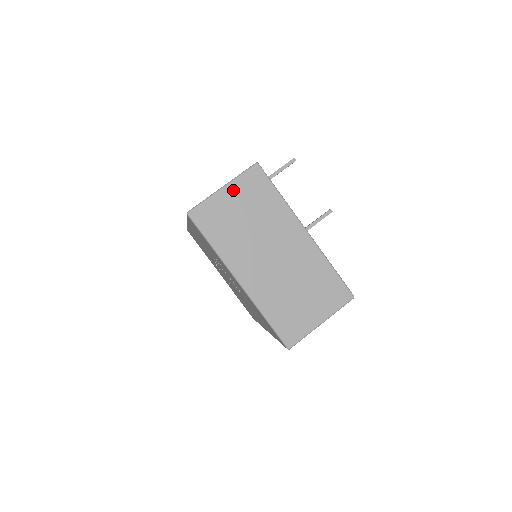
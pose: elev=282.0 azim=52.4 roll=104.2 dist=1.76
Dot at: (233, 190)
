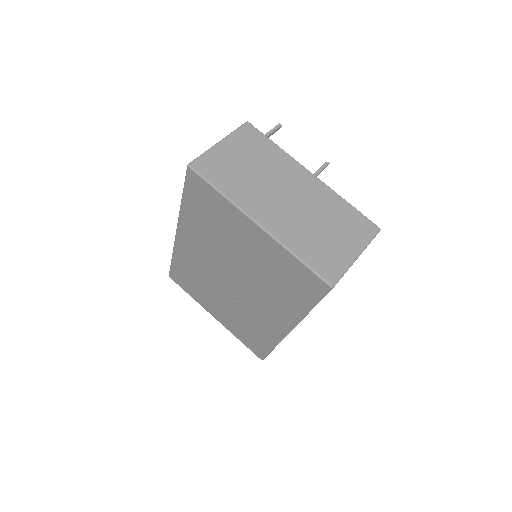
Dot at: (230, 143)
